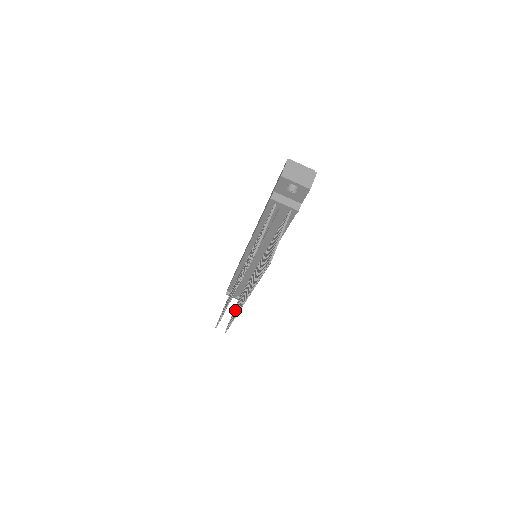
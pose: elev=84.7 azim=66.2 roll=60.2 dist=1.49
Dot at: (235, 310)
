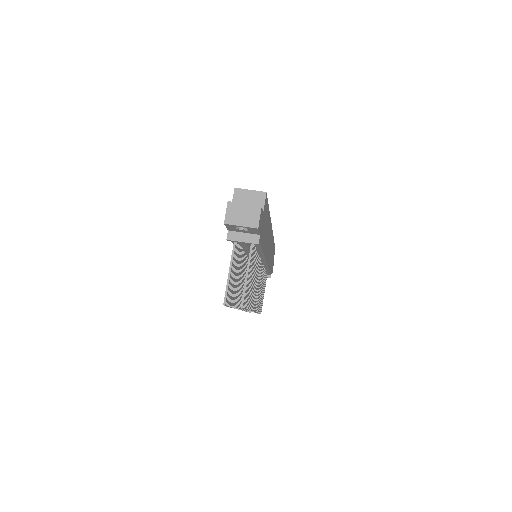
Dot at: occluded
